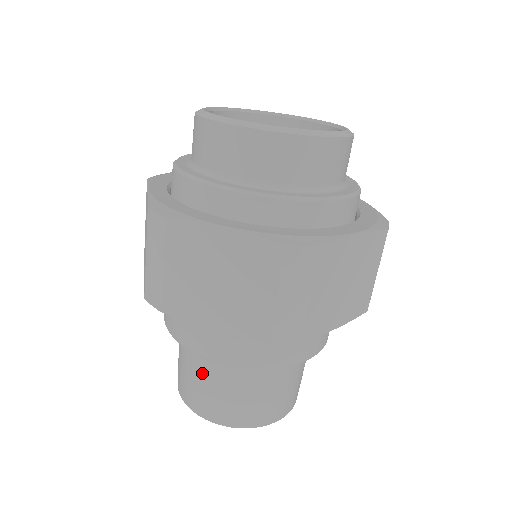
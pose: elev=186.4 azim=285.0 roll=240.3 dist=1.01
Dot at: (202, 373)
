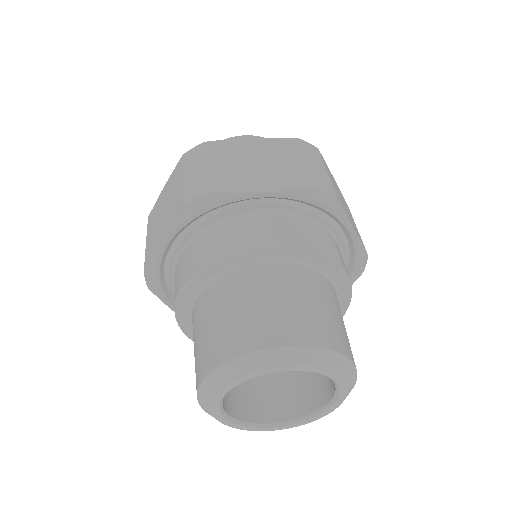
Dot at: (248, 292)
